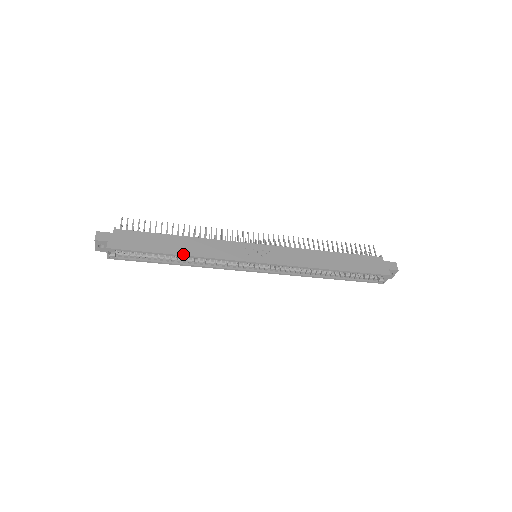
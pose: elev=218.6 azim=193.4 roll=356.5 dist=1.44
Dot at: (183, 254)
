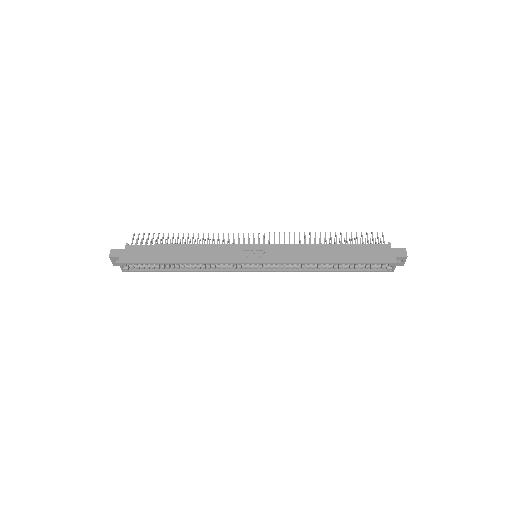
Dot at: (184, 262)
